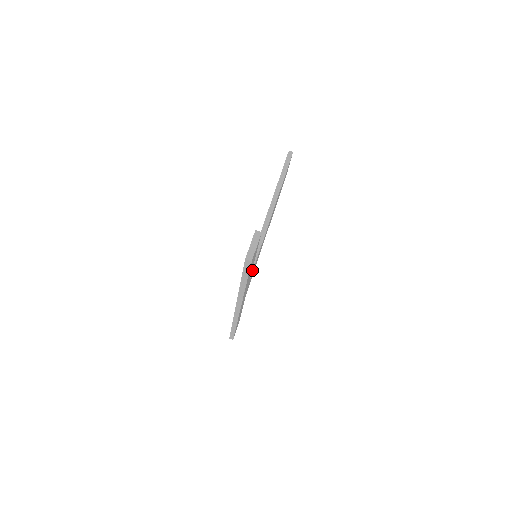
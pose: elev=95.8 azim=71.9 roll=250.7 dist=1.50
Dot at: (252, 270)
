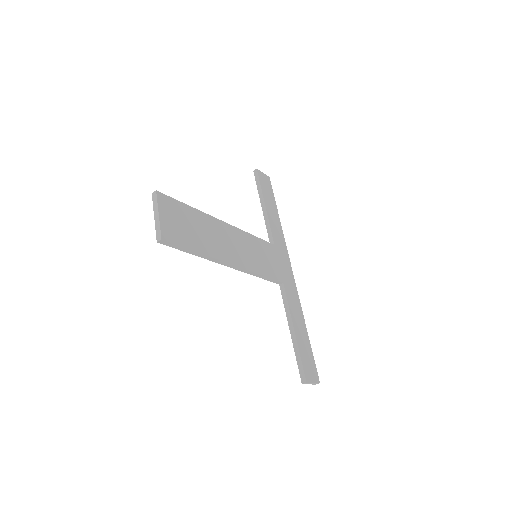
Dot at: (277, 281)
